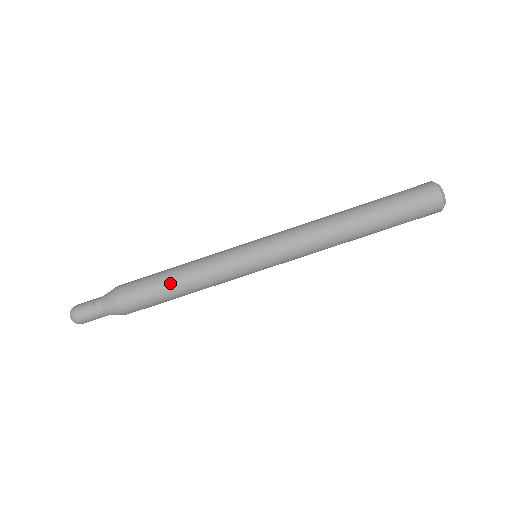
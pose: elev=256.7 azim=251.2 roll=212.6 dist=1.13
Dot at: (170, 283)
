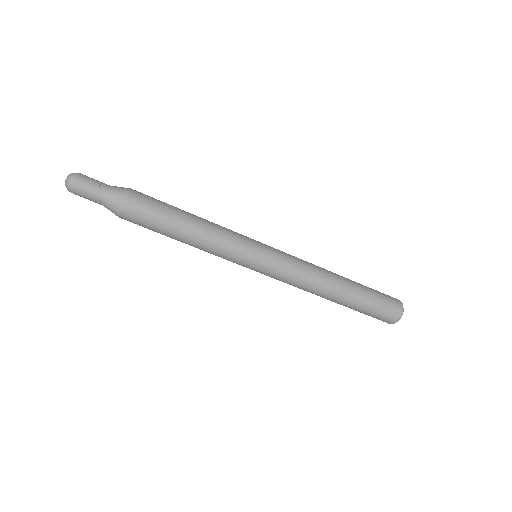
Dot at: (182, 224)
